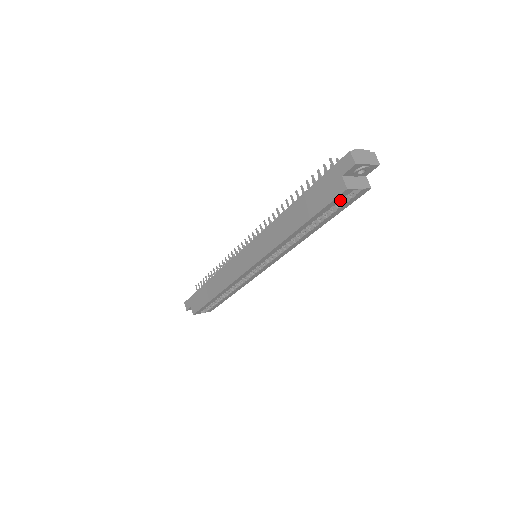
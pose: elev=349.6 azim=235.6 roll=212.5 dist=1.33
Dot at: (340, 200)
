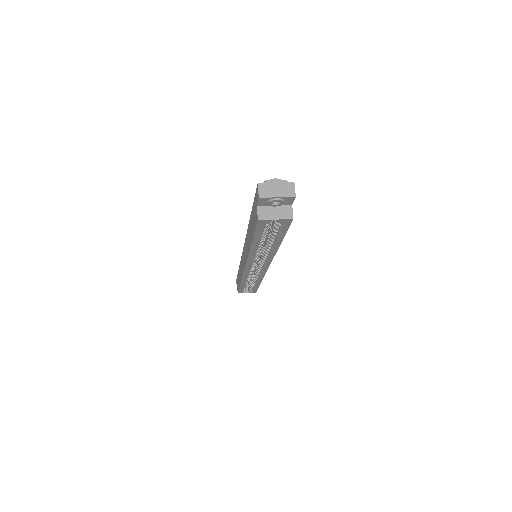
Dot at: (266, 227)
